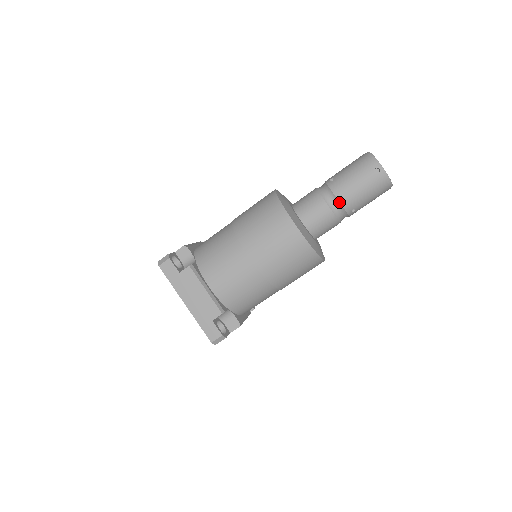
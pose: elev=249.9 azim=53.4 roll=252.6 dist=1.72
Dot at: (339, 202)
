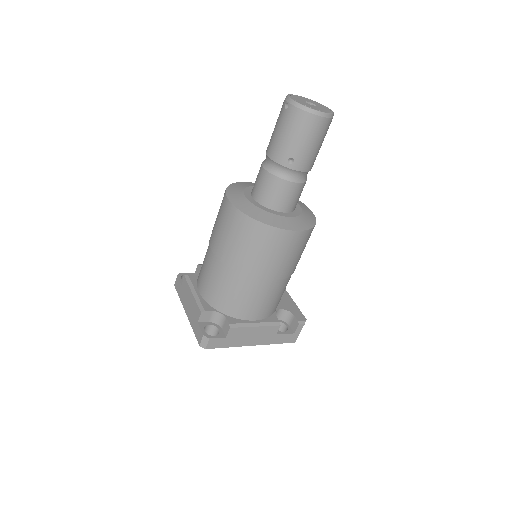
Dot at: (270, 159)
